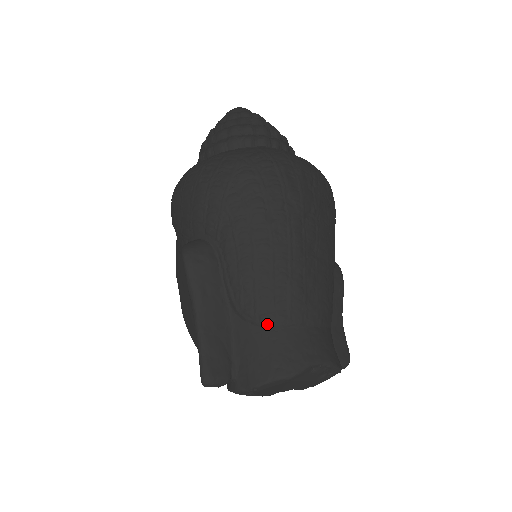
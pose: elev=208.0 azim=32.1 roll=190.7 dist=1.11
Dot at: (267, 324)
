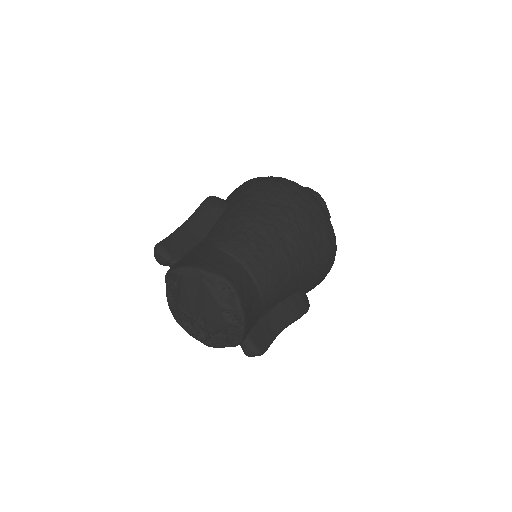
Dot at: (219, 245)
